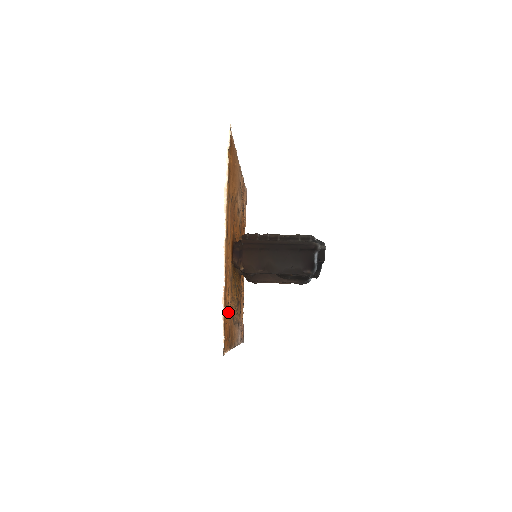
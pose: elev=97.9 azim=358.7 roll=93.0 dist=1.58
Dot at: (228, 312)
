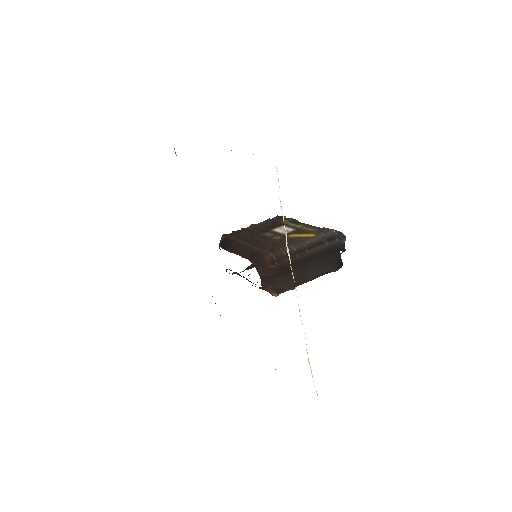
Dot at: occluded
